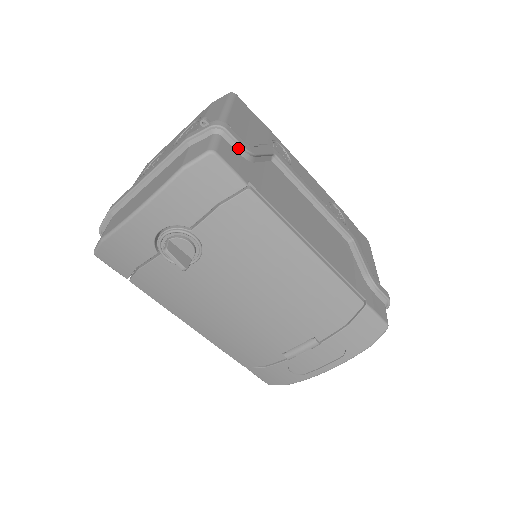
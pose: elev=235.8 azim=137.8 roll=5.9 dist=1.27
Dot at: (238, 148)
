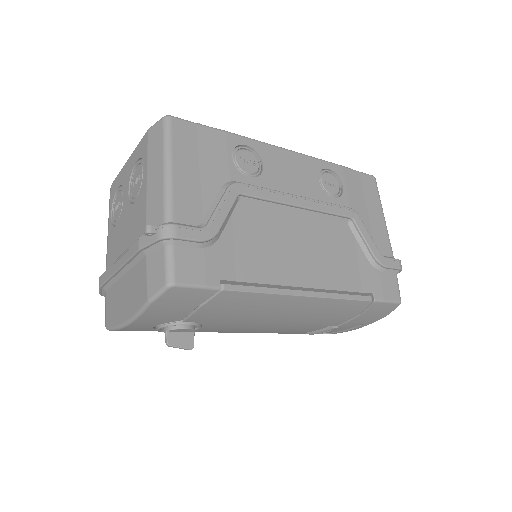
Dot at: (196, 244)
